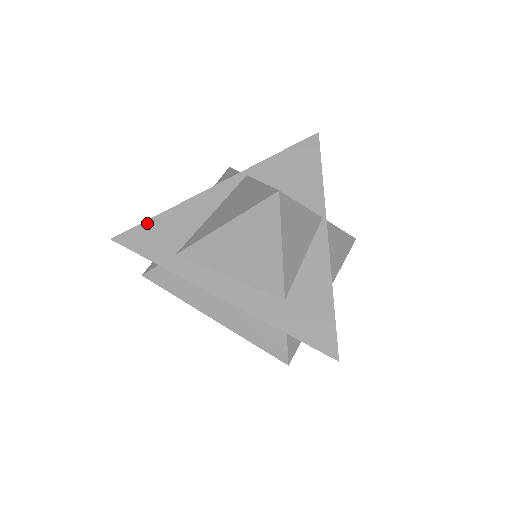
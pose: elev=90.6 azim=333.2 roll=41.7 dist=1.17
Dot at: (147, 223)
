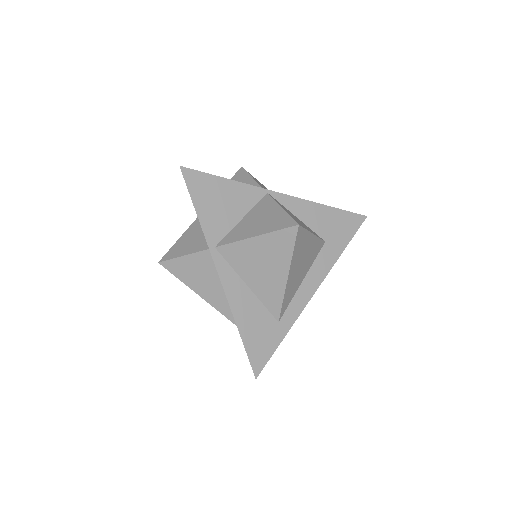
Dot at: (247, 346)
